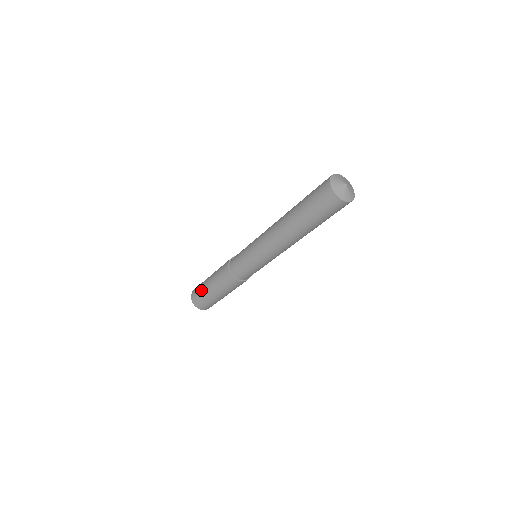
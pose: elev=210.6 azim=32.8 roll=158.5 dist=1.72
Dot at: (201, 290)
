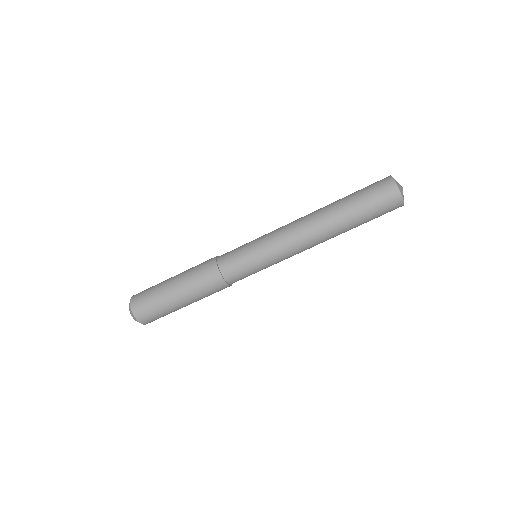
Dot at: occluded
